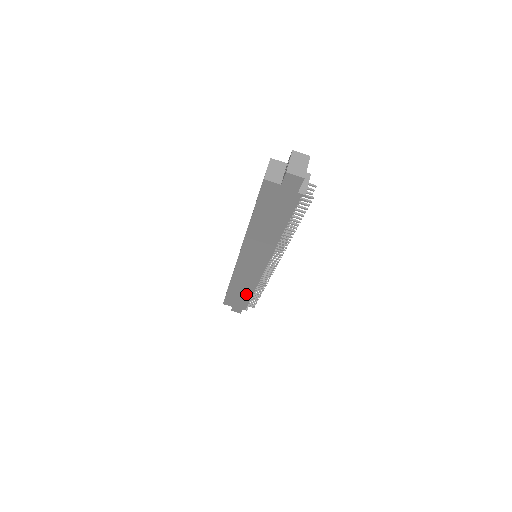
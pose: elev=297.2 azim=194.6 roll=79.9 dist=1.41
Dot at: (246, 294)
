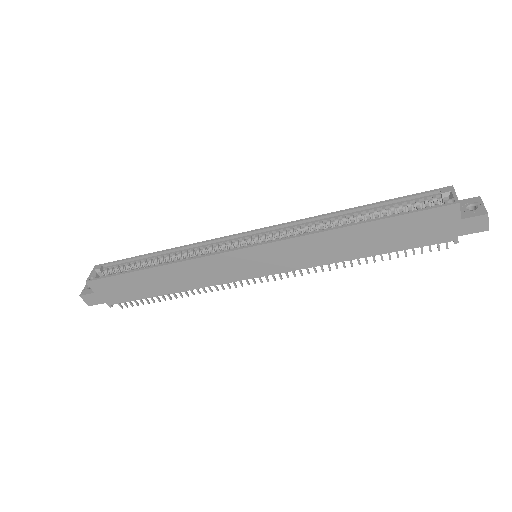
Dot at: (159, 289)
